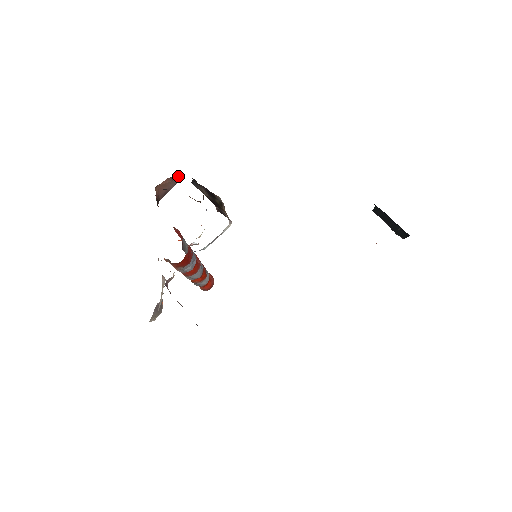
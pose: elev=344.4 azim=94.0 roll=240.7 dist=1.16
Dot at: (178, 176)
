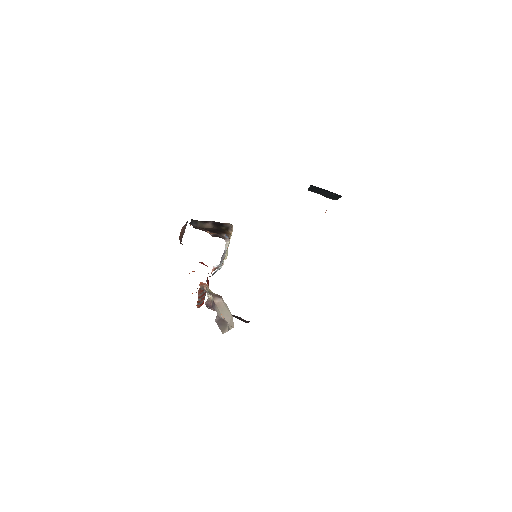
Dot at: (186, 222)
